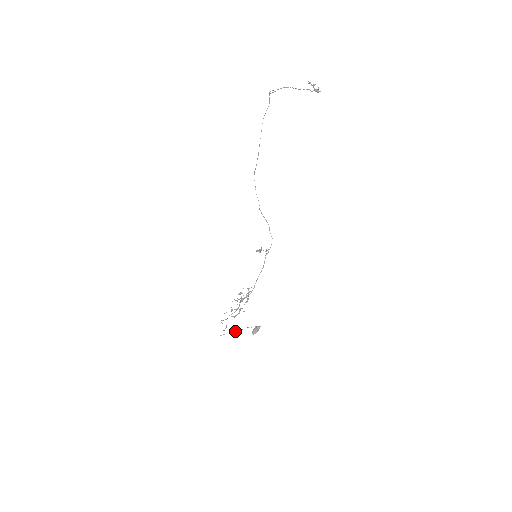
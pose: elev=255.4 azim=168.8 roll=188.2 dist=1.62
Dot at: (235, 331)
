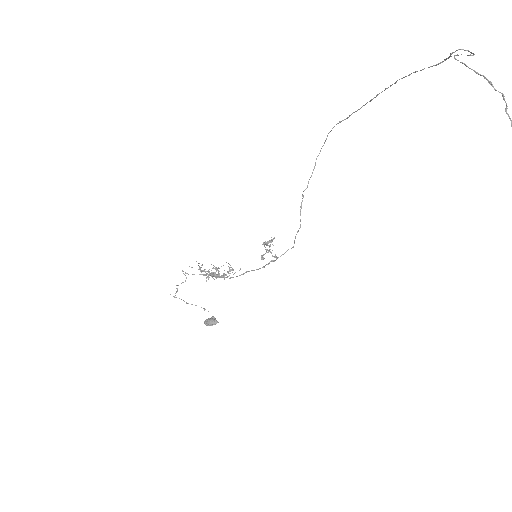
Dot at: (188, 303)
